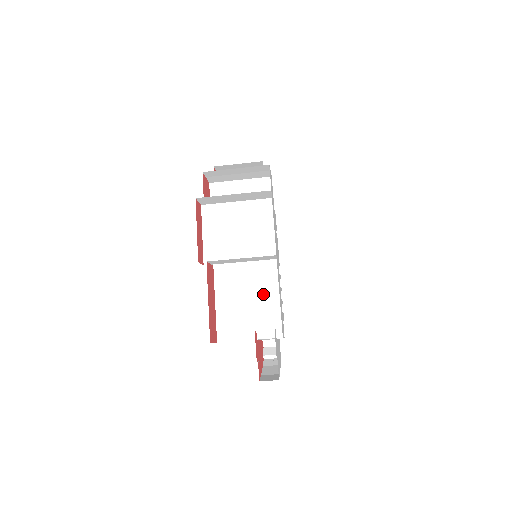
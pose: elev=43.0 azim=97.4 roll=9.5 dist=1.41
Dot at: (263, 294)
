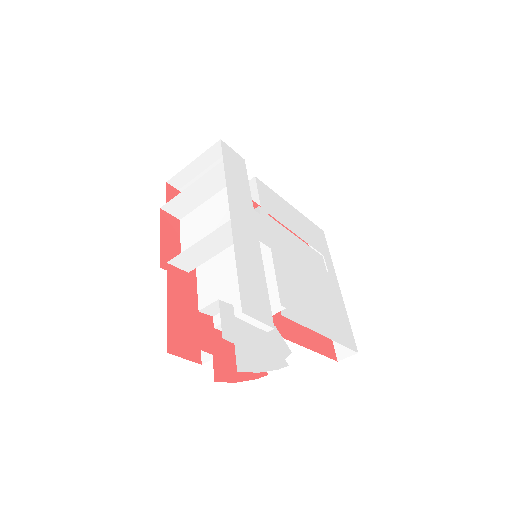
Dot at: occluded
